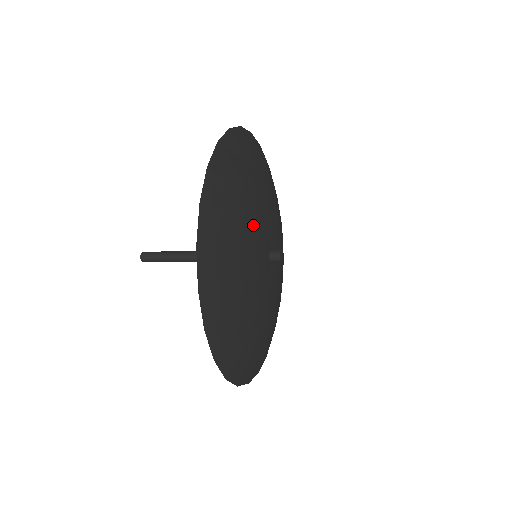
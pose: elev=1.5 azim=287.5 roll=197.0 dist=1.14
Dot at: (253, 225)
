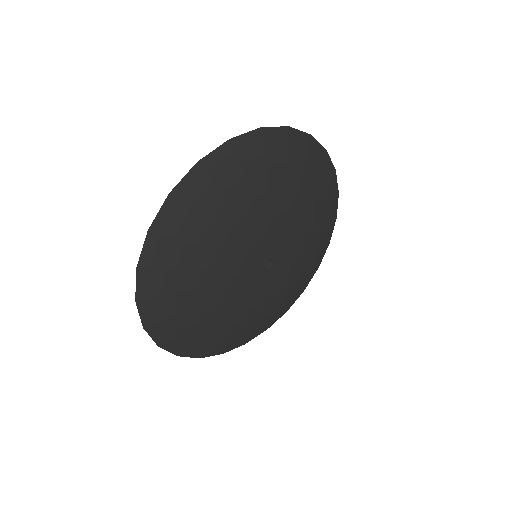
Dot at: (231, 243)
